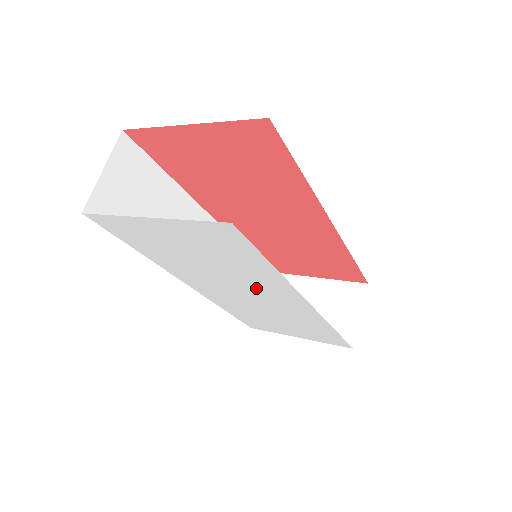
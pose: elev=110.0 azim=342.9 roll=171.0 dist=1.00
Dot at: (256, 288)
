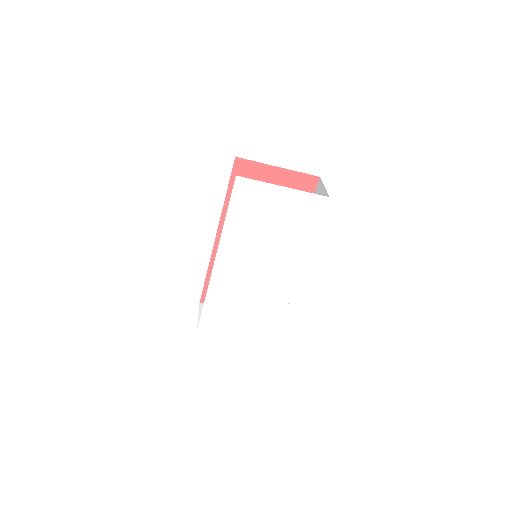
Dot at: (277, 260)
